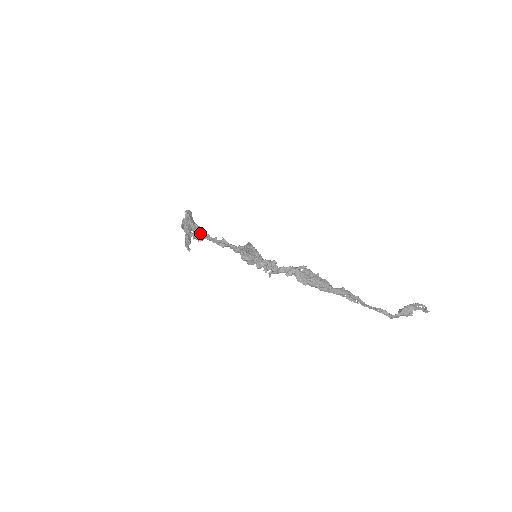
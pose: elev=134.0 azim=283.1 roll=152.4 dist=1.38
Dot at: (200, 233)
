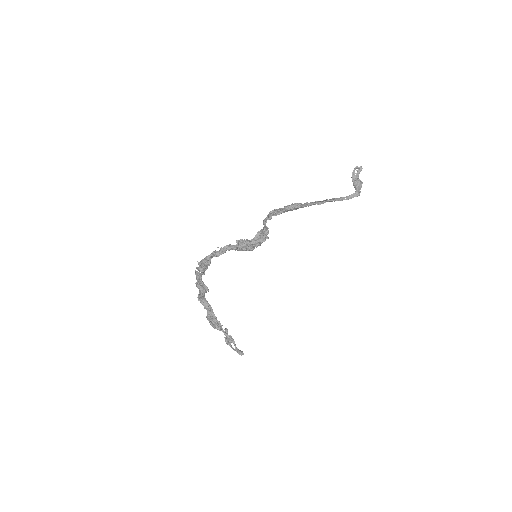
Dot at: (204, 259)
